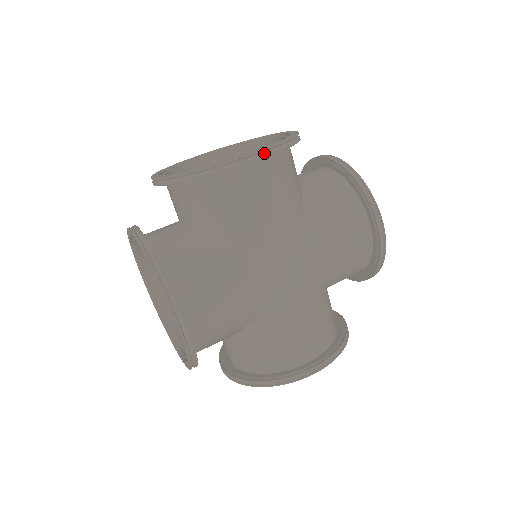
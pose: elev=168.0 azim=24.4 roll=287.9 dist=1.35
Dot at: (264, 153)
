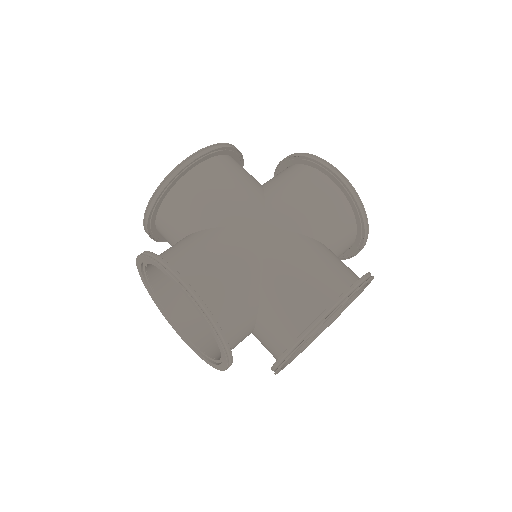
Dot at: (203, 152)
